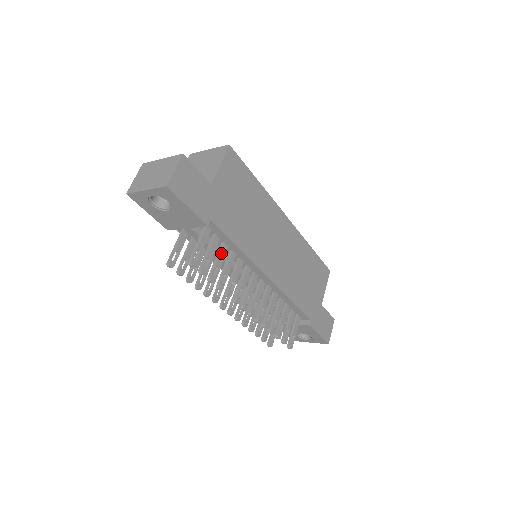
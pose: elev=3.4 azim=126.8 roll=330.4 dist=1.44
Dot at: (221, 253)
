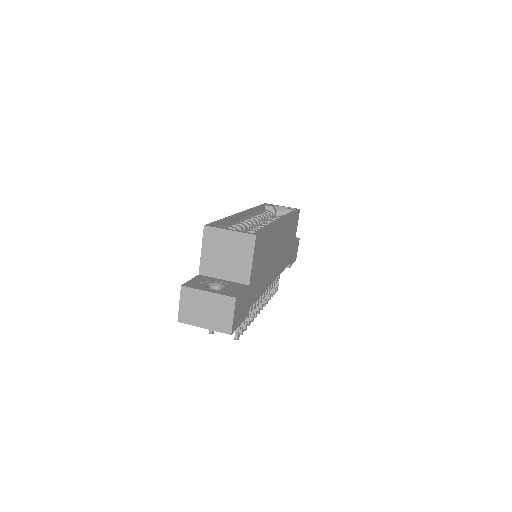
Dot at: occluded
